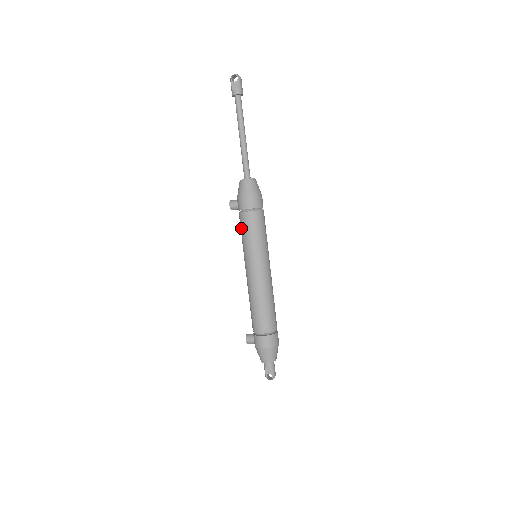
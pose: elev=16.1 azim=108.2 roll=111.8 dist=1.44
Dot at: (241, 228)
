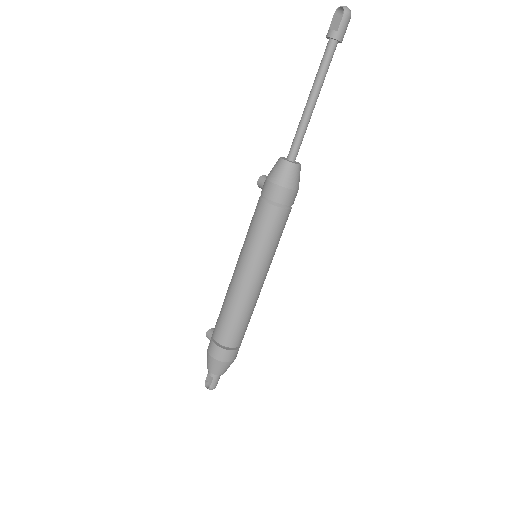
Dot at: (253, 215)
